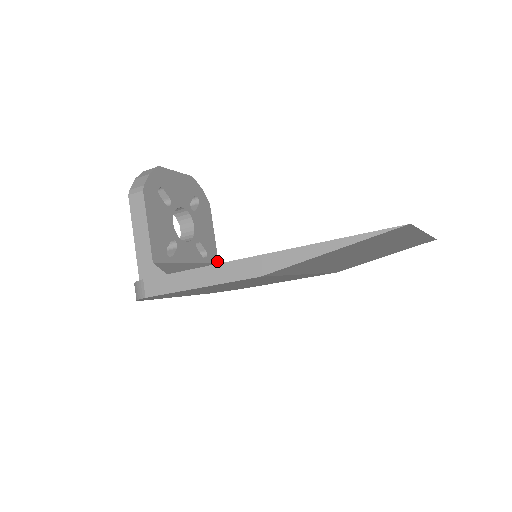
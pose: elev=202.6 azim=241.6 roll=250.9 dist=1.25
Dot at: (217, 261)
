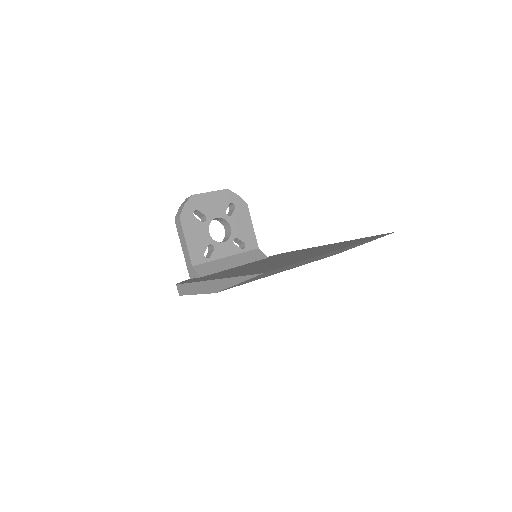
Dot at: (257, 247)
